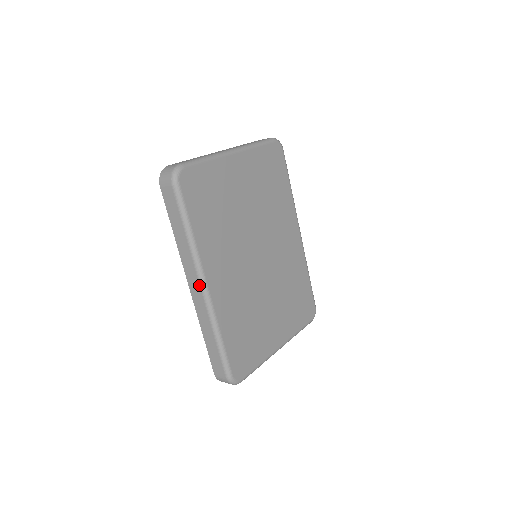
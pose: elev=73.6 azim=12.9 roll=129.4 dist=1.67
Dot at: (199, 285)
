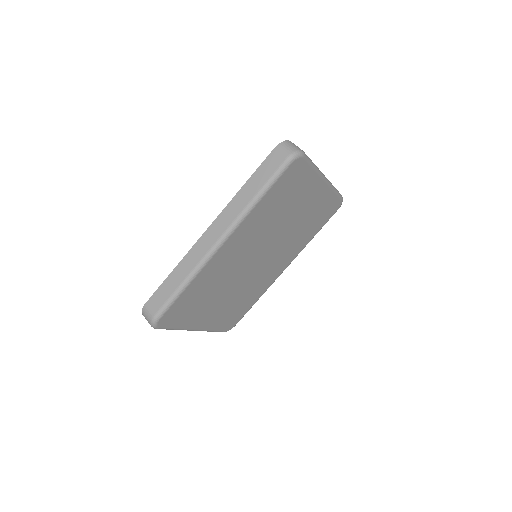
Dot at: (219, 237)
